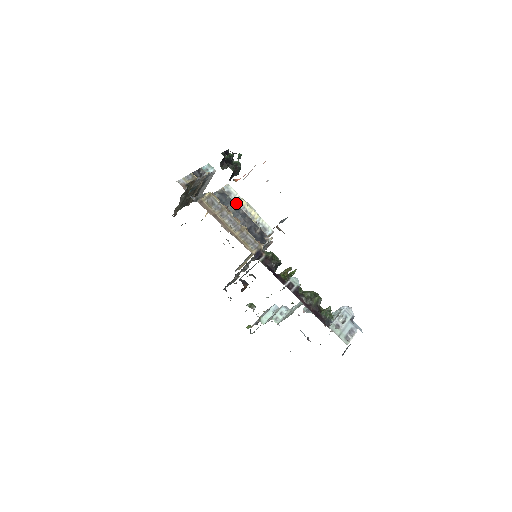
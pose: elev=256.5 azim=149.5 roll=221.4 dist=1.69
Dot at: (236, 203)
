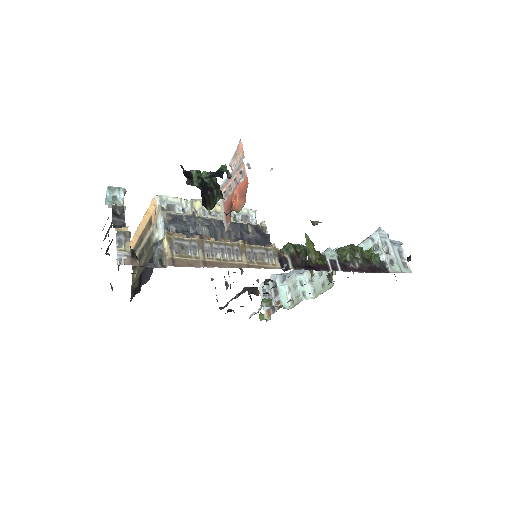
Dot at: occluded
